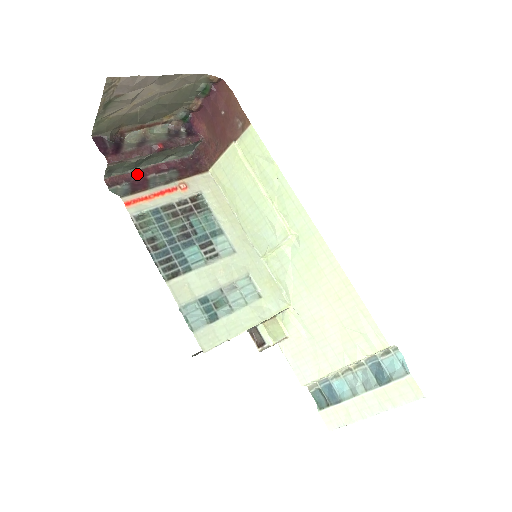
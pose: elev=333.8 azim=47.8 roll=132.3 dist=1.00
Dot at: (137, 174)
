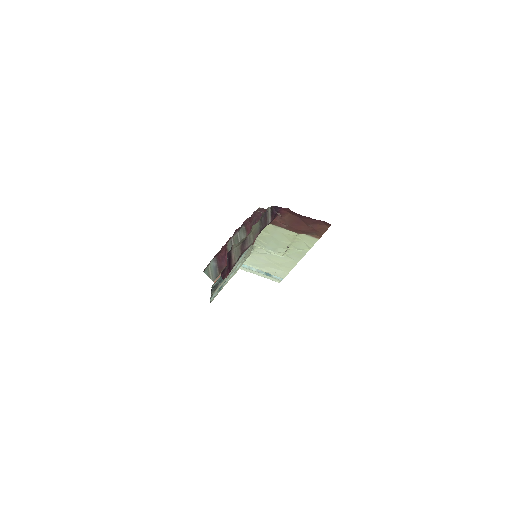
Dot at: (222, 248)
